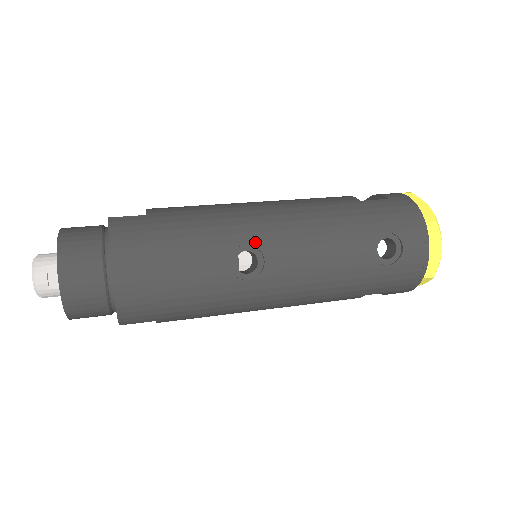
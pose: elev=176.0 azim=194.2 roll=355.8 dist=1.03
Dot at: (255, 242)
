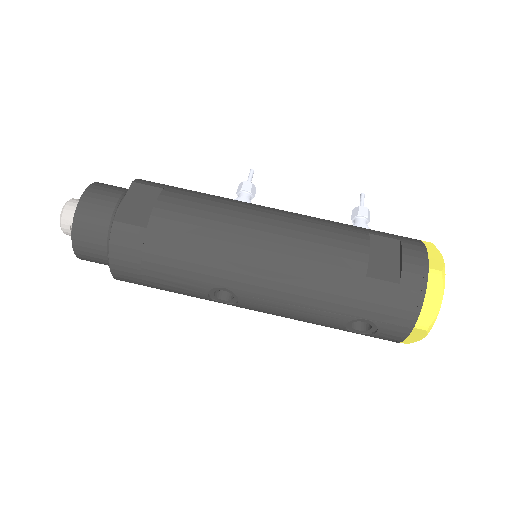
Dot at: (233, 289)
